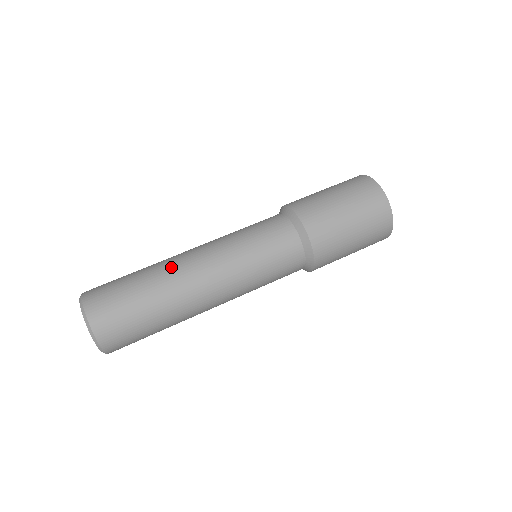
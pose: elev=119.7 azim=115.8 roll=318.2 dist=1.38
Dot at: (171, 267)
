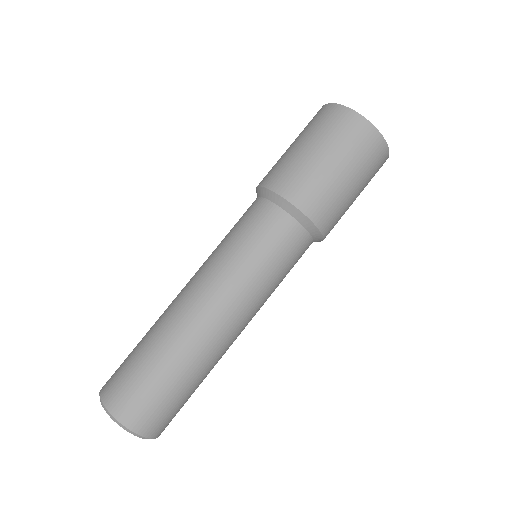
Dot at: (167, 313)
